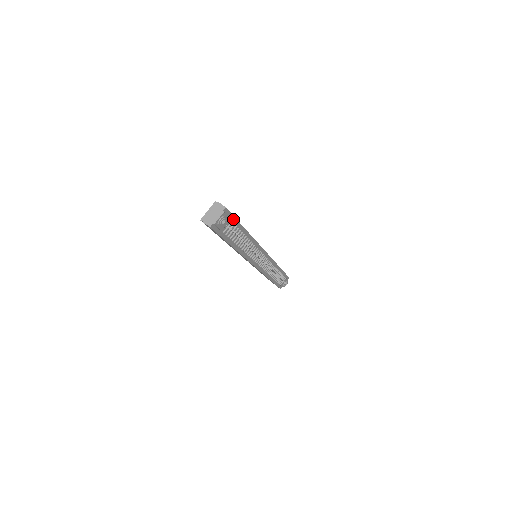
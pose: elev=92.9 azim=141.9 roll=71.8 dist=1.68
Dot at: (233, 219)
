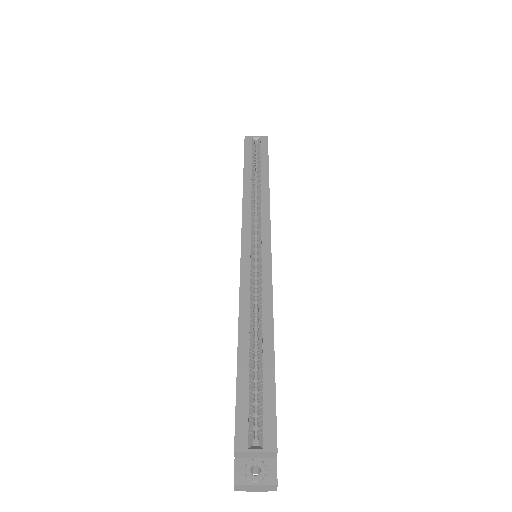
Dot at: occluded
